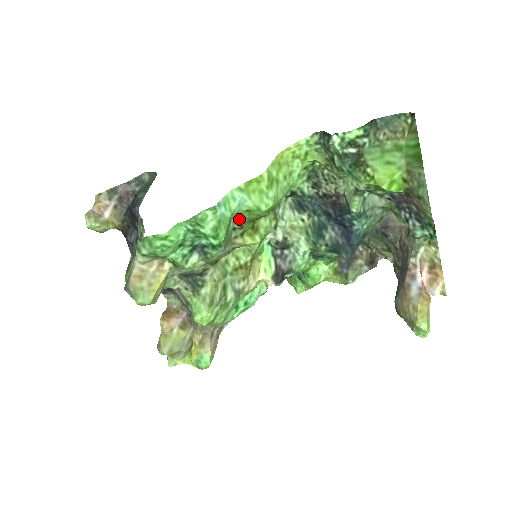
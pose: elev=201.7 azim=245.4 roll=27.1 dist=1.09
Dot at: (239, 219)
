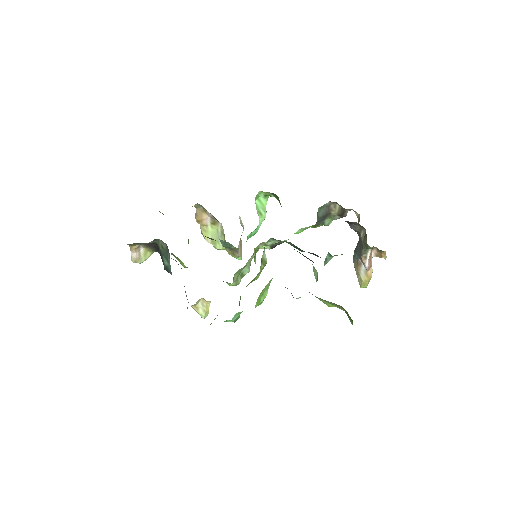
Dot at: occluded
